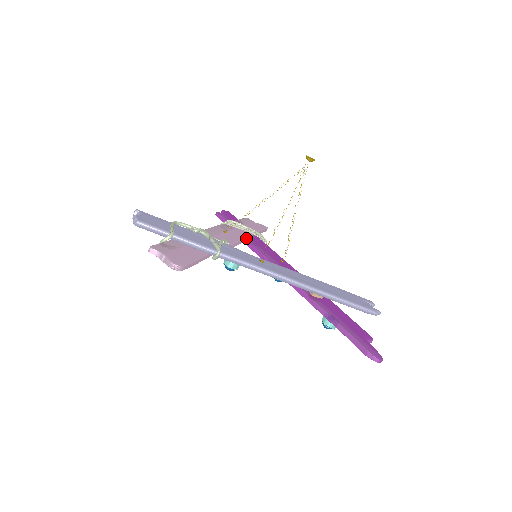
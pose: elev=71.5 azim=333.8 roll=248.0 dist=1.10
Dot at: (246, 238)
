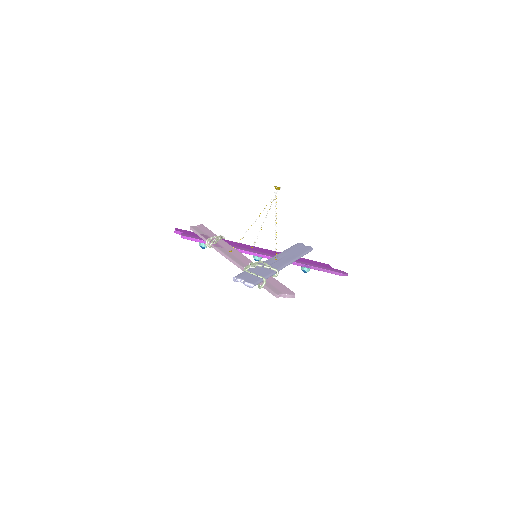
Dot at: occluded
